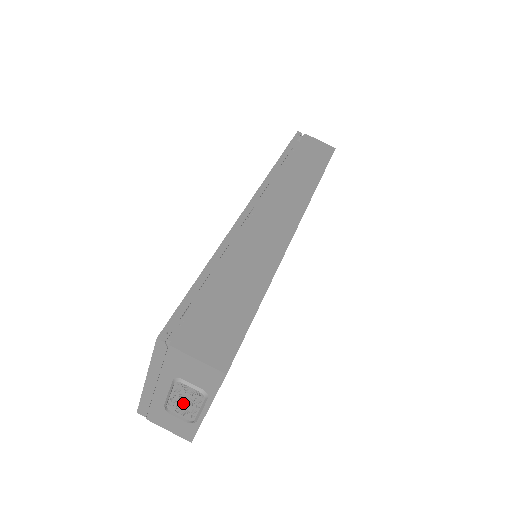
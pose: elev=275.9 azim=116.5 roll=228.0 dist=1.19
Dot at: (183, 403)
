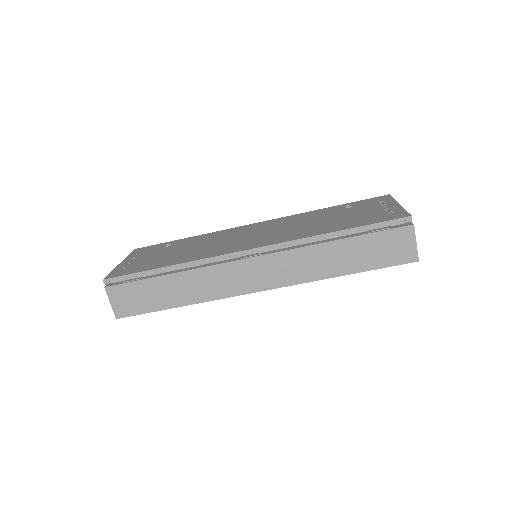
Dot at: occluded
